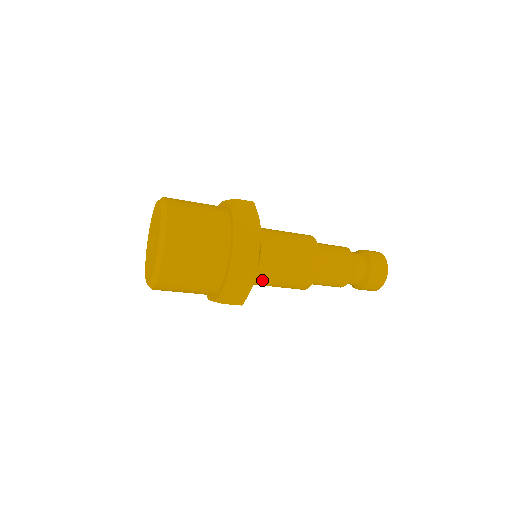
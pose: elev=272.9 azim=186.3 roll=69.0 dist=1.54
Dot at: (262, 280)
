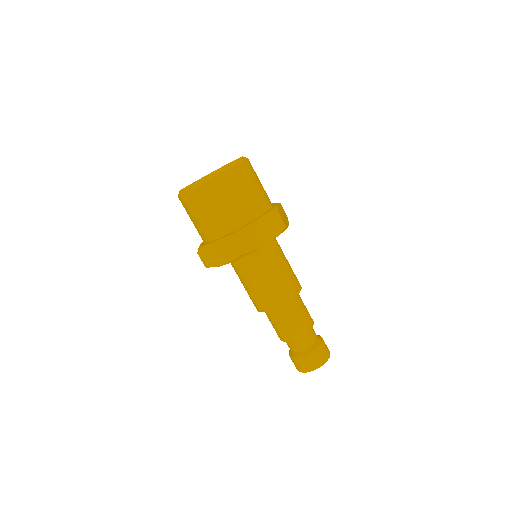
Dot at: (257, 264)
